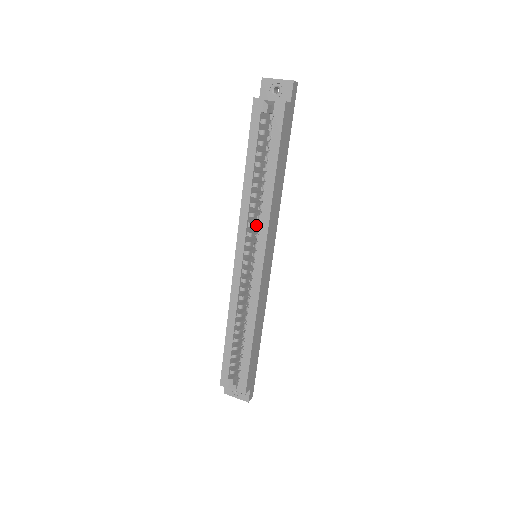
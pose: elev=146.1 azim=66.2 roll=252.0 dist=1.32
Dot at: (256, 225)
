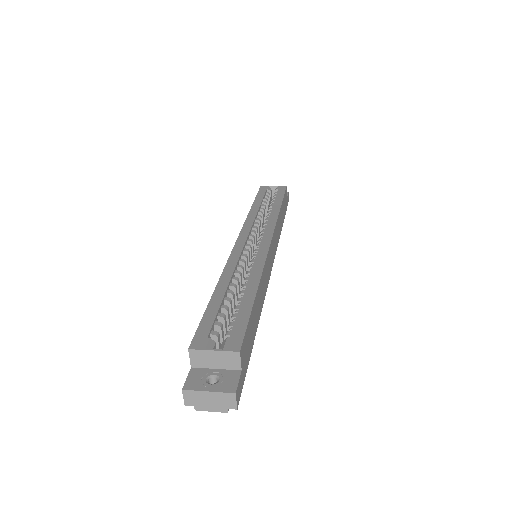
Dot at: occluded
